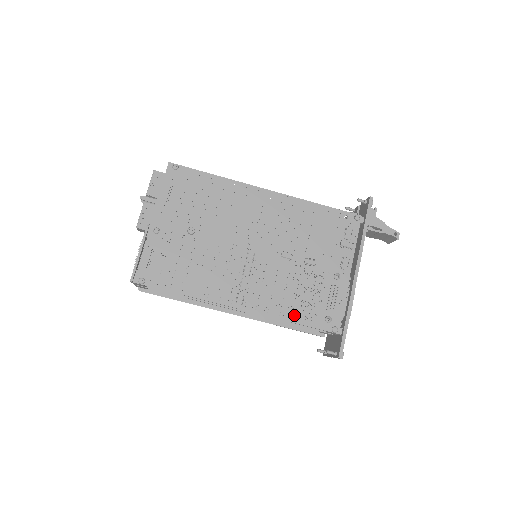
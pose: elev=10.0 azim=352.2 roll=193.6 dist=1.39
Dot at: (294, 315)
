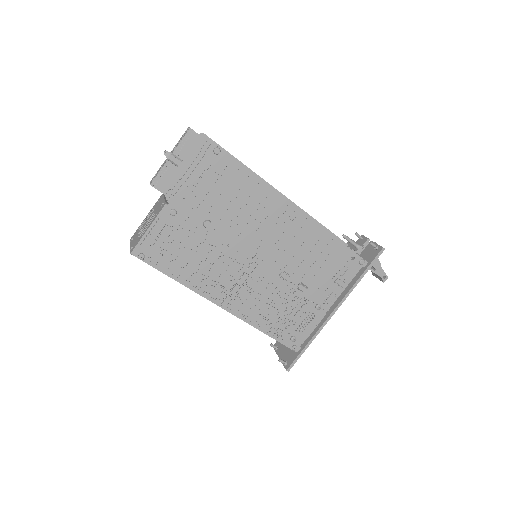
Dot at: (267, 327)
